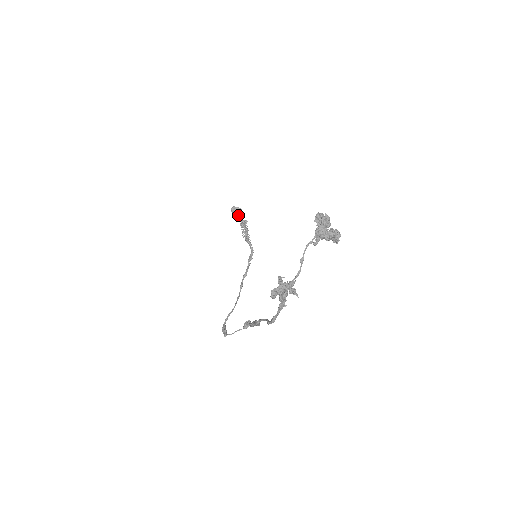
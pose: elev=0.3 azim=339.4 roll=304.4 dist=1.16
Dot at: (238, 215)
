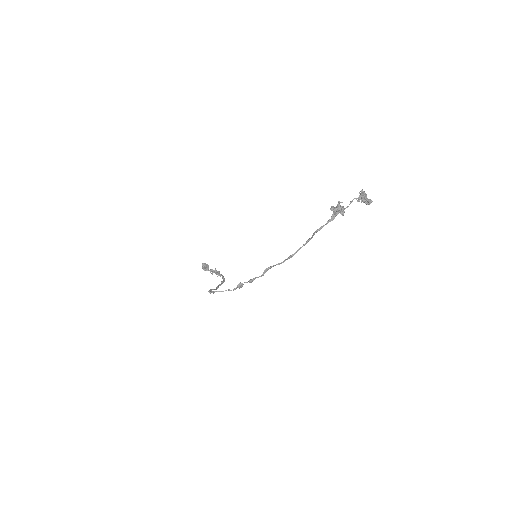
Dot at: (206, 269)
